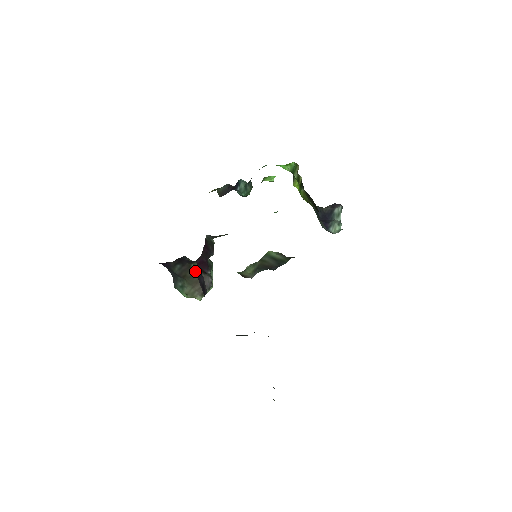
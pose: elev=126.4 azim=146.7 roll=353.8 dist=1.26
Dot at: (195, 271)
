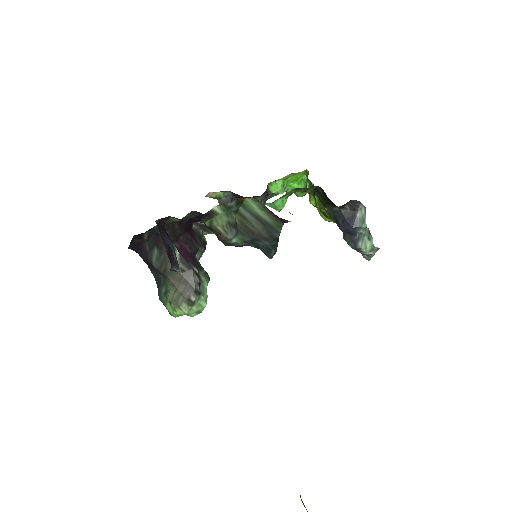
Dot at: occluded
